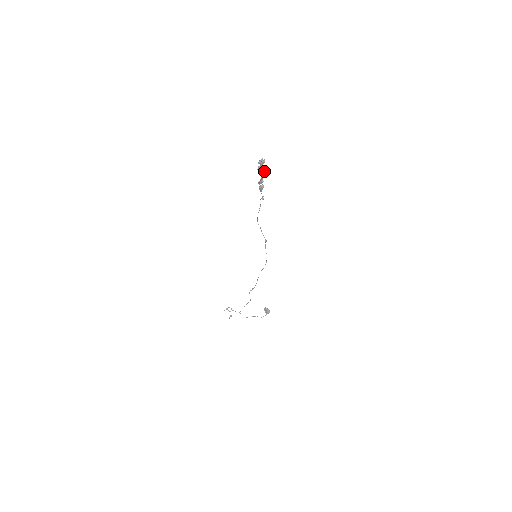
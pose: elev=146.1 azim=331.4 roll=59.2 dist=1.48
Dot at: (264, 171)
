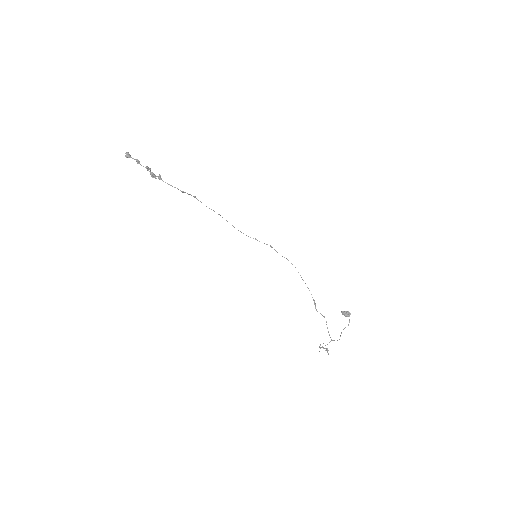
Dot at: (137, 160)
